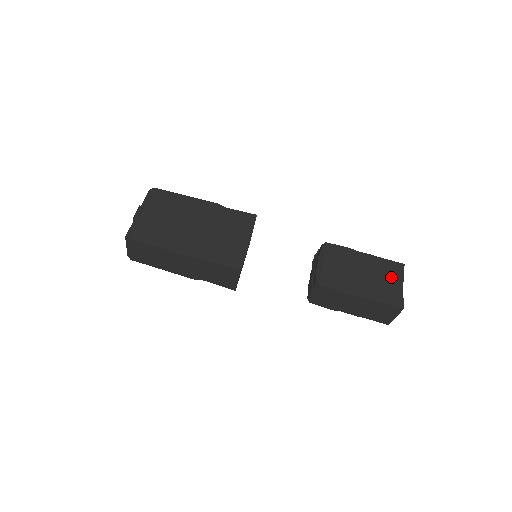
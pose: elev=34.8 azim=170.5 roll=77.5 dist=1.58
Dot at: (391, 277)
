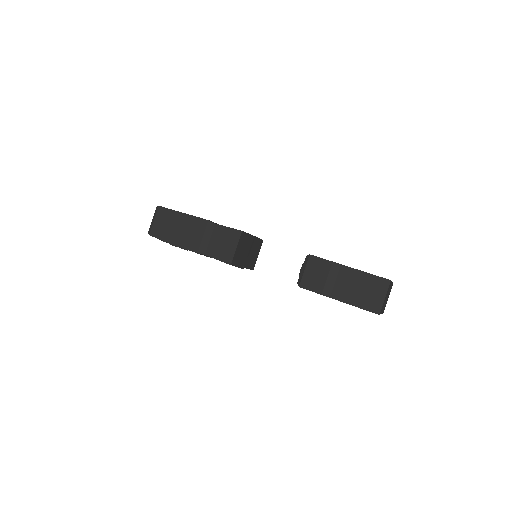
Dot at: occluded
